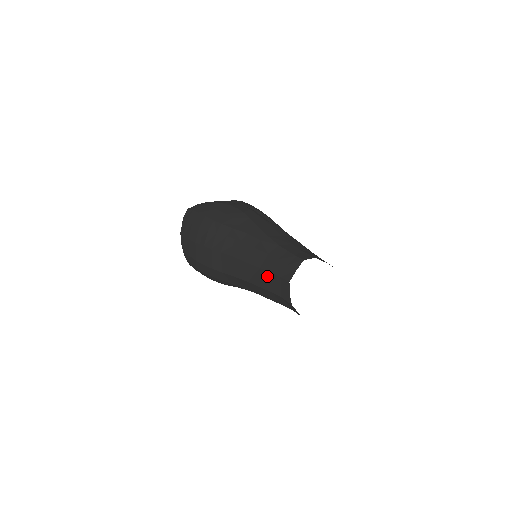
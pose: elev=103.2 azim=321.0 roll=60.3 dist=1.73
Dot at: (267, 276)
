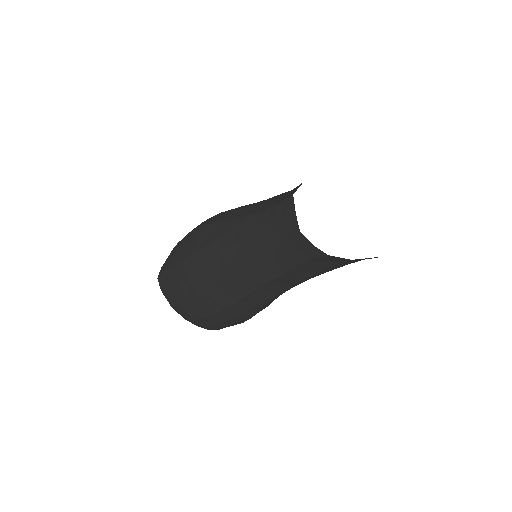
Dot at: (275, 255)
